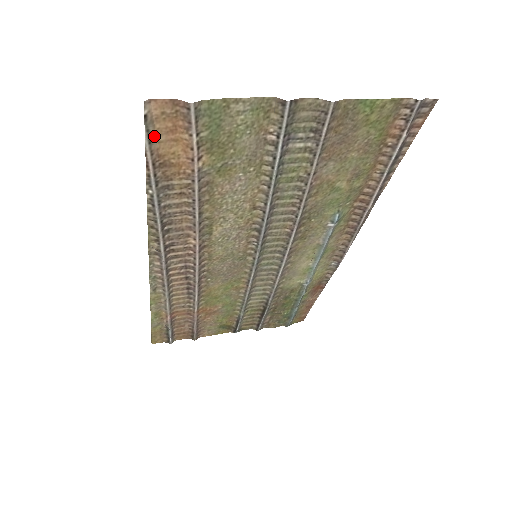
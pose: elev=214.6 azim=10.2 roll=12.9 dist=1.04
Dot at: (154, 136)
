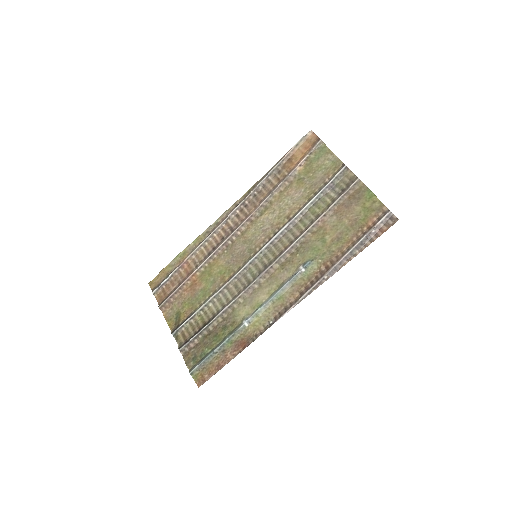
Dot at: (300, 145)
